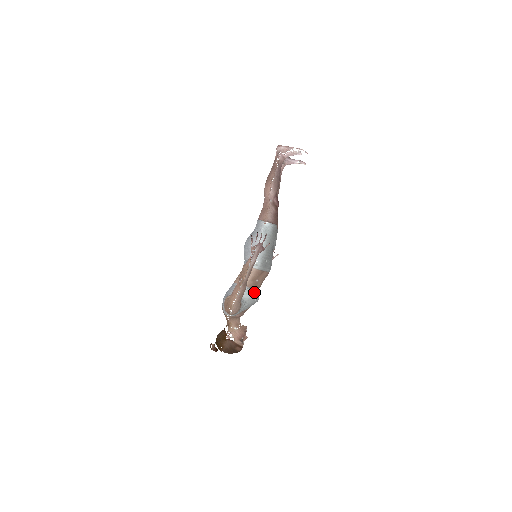
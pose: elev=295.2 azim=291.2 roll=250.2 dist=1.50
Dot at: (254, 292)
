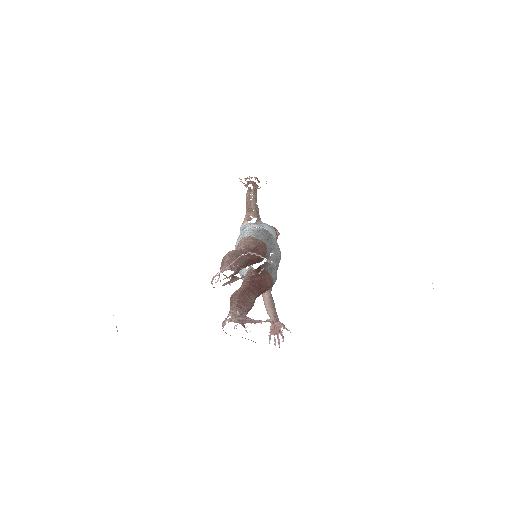
Dot at: occluded
